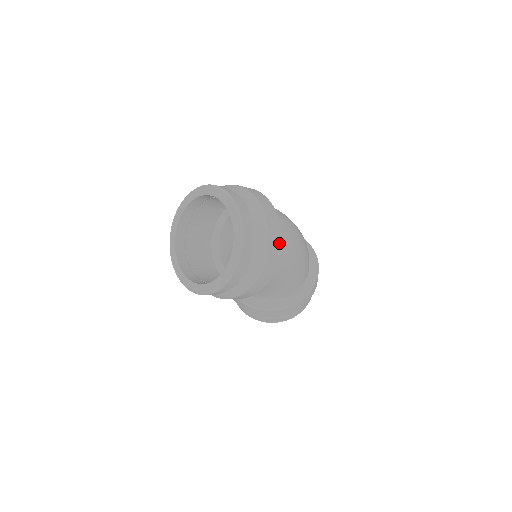
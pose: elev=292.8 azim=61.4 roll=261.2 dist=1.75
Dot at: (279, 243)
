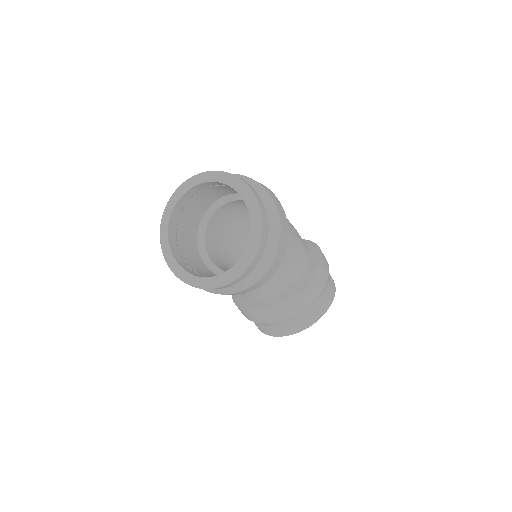
Dot at: occluded
